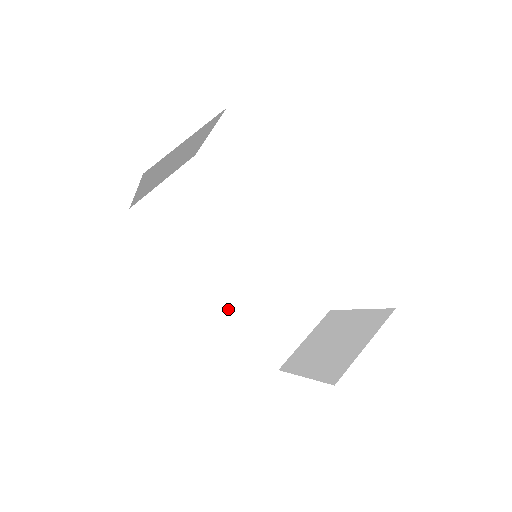
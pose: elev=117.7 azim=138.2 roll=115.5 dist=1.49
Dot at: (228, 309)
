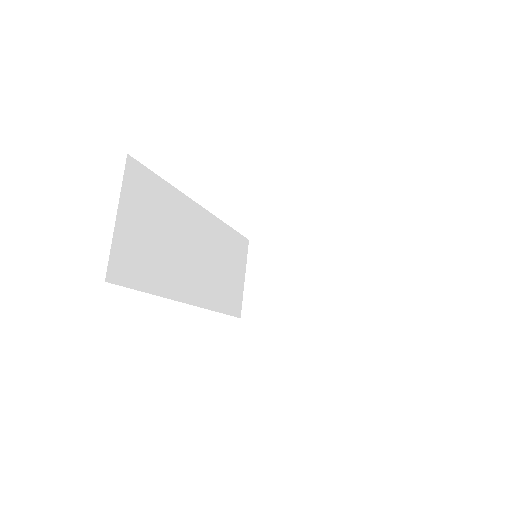
Dot at: (206, 304)
